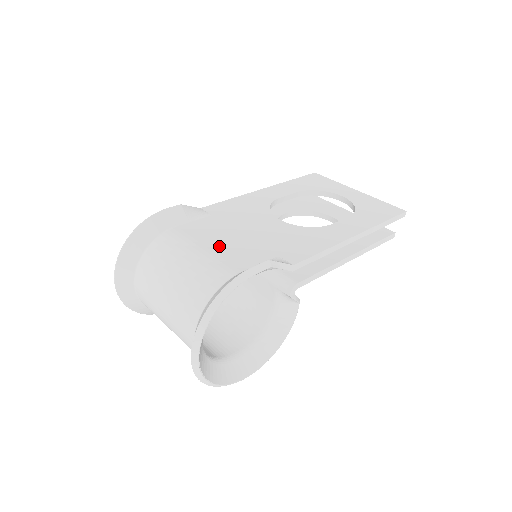
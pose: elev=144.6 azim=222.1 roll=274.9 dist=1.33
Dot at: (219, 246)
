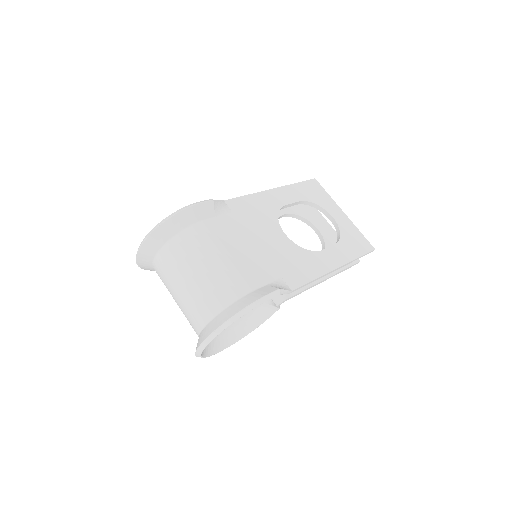
Dot at: (239, 255)
